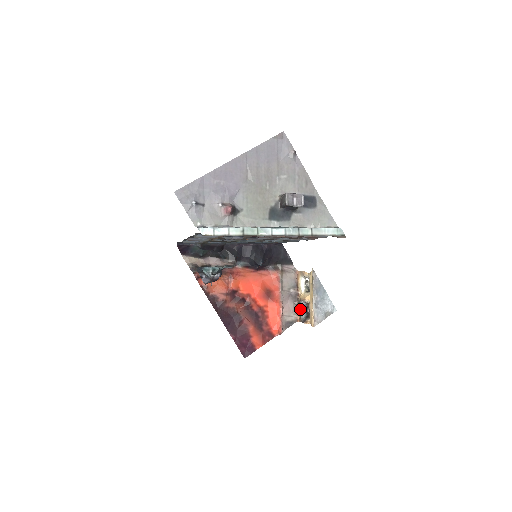
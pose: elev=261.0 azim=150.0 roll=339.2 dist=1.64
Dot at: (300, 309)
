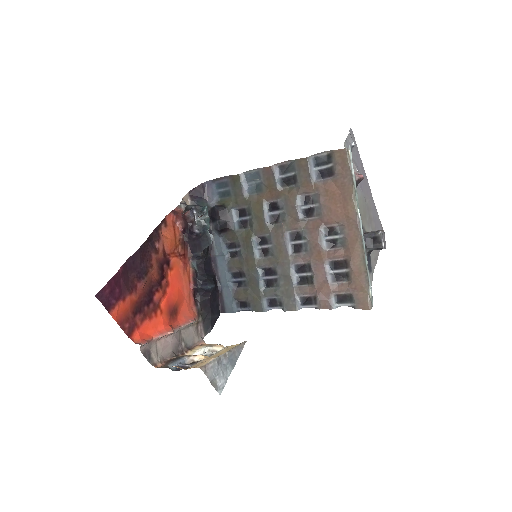
Dot at: (176, 360)
